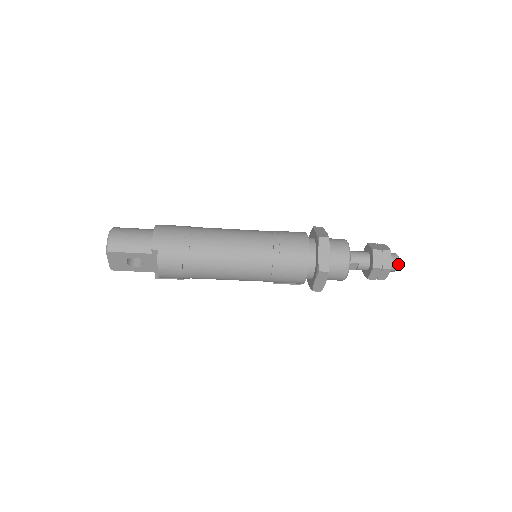
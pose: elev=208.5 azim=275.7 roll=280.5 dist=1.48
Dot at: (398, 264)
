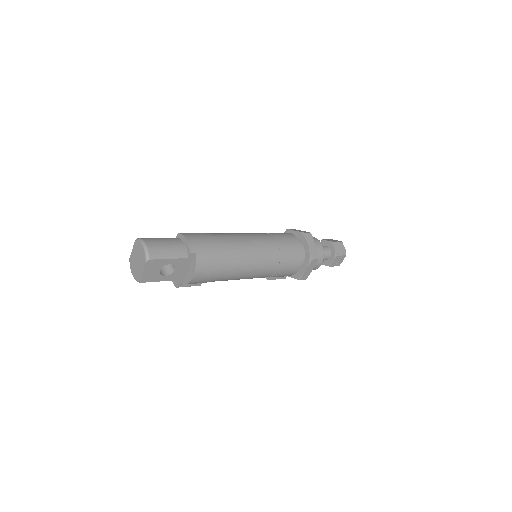
Dot at: occluded
